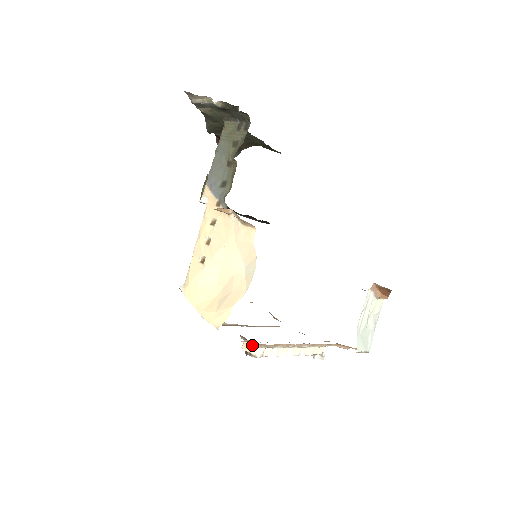
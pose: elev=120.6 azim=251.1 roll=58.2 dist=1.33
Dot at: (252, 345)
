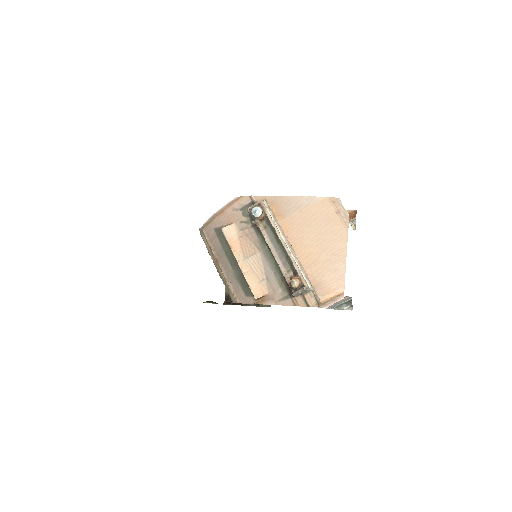
Dot at: occluded
